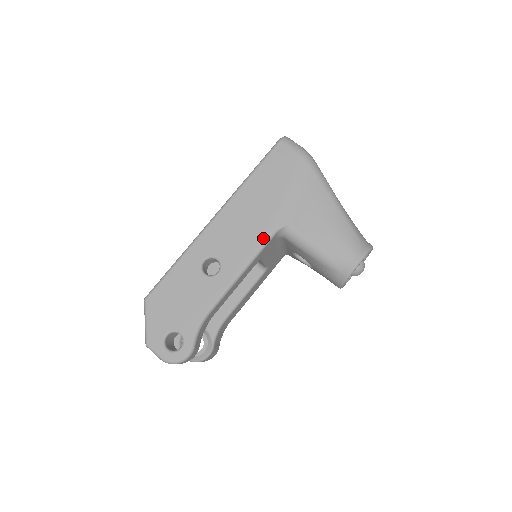
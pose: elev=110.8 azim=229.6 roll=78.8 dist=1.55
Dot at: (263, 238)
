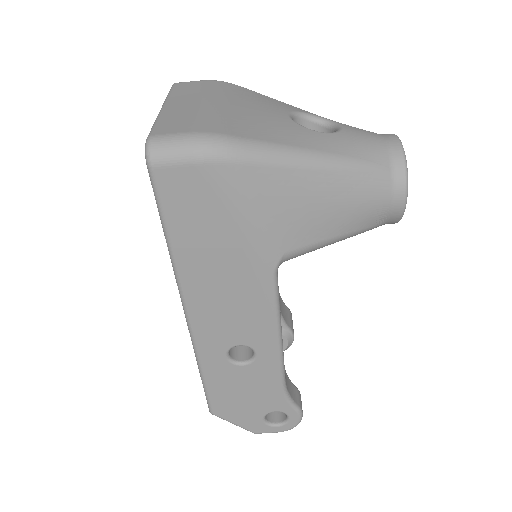
Dot at: (268, 295)
